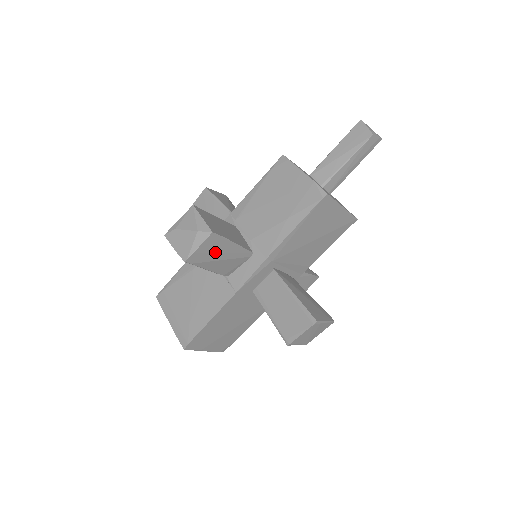
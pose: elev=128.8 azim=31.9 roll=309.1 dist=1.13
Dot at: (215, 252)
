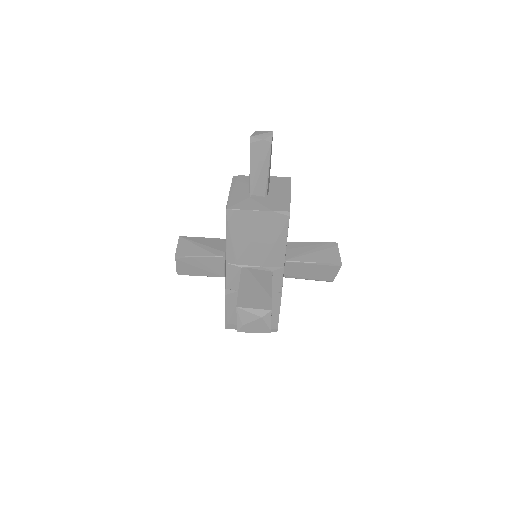
Dot at: occluded
